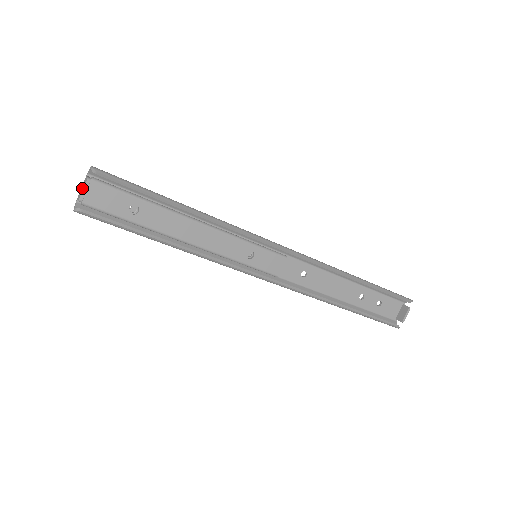
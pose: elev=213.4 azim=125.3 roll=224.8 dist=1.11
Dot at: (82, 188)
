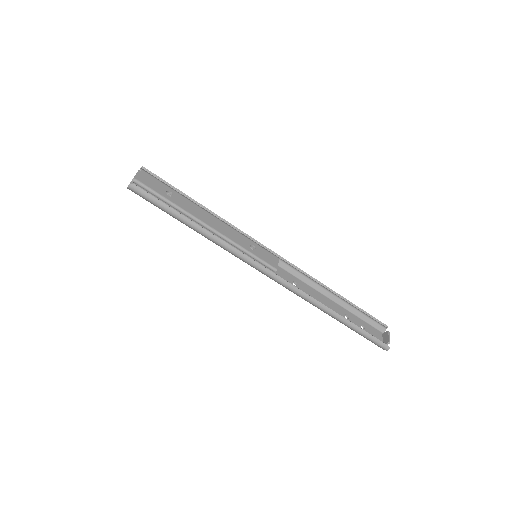
Dot at: occluded
